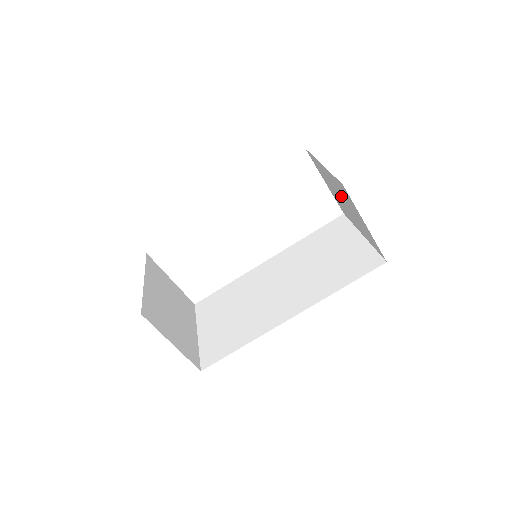
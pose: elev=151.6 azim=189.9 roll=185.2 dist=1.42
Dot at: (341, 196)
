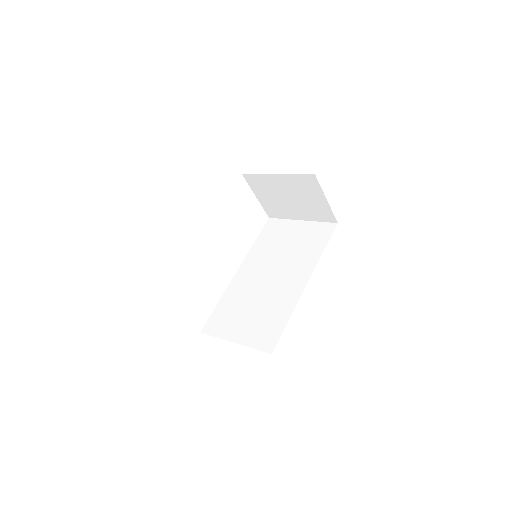
Dot at: (291, 193)
